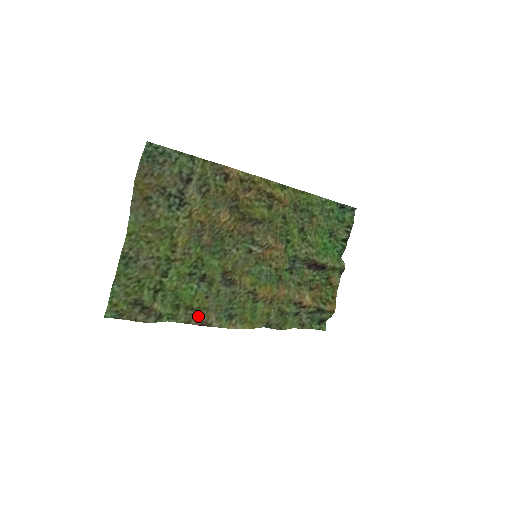
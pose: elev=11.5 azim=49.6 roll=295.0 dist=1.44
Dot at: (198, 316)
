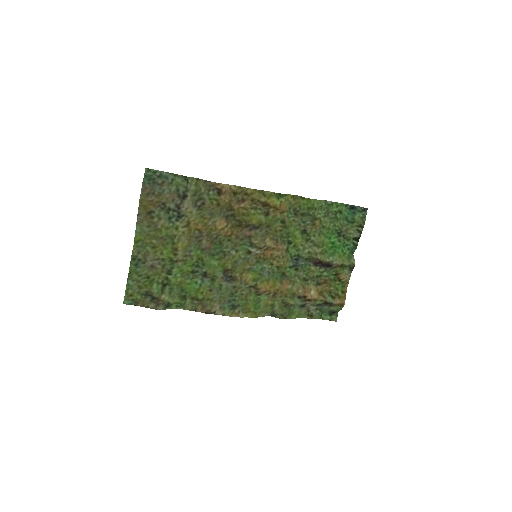
Dot at: (203, 305)
